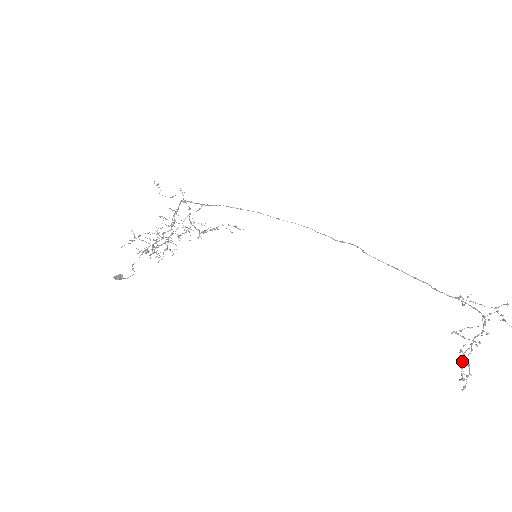
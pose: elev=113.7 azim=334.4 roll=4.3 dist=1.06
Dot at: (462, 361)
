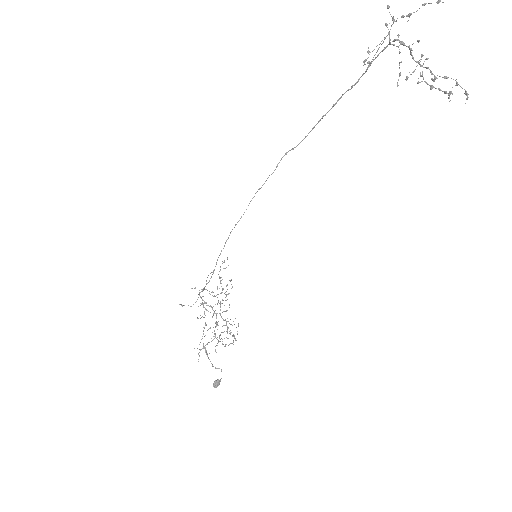
Dot at: (431, 86)
